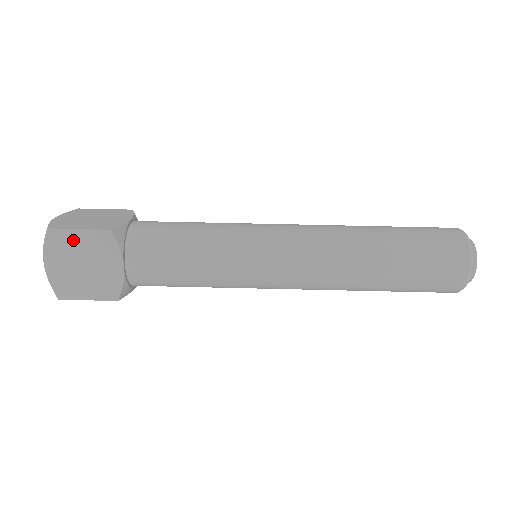
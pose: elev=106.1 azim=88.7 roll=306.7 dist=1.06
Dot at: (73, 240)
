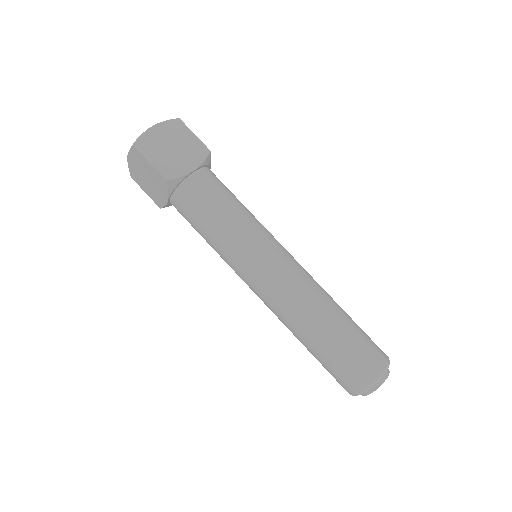
Dot at: (145, 164)
